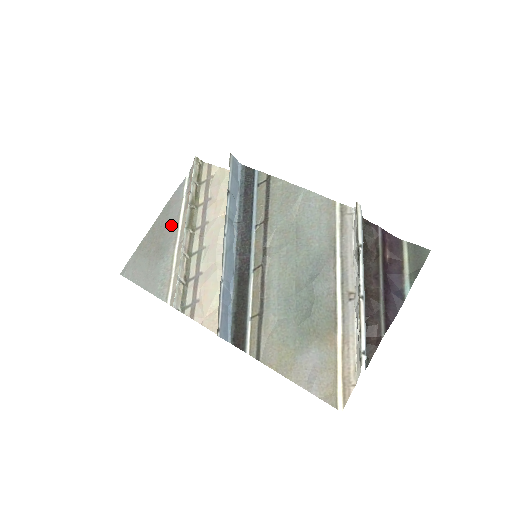
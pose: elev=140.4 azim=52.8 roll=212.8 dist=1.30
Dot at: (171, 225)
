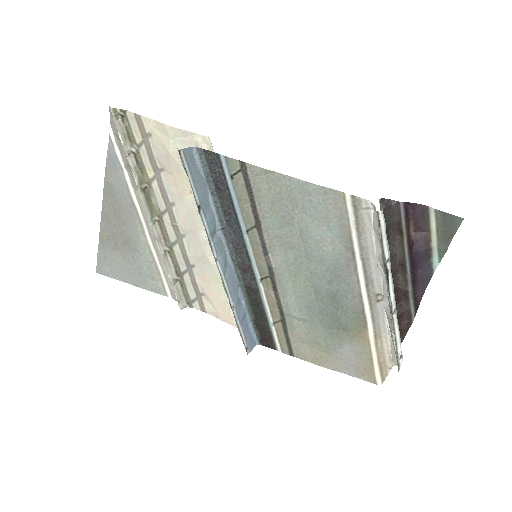
Dot at: (126, 208)
